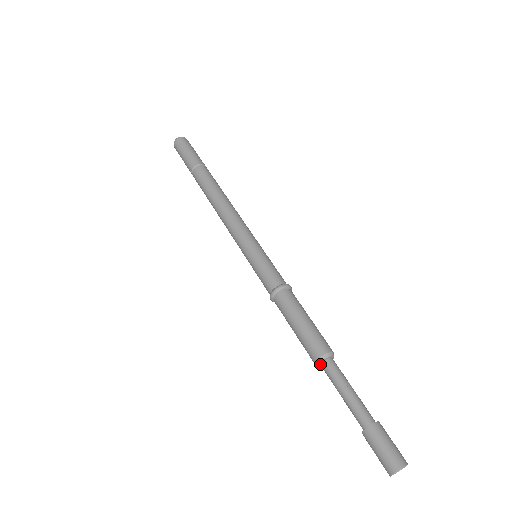
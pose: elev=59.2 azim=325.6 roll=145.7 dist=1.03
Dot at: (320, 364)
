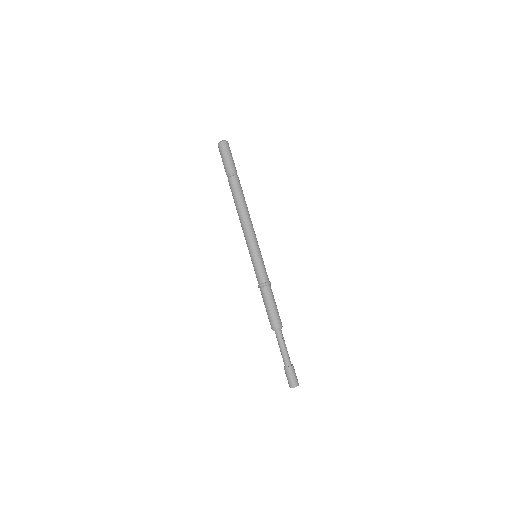
Dot at: (274, 330)
